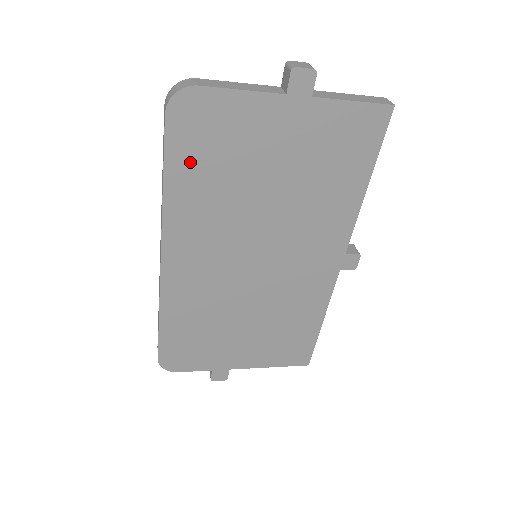
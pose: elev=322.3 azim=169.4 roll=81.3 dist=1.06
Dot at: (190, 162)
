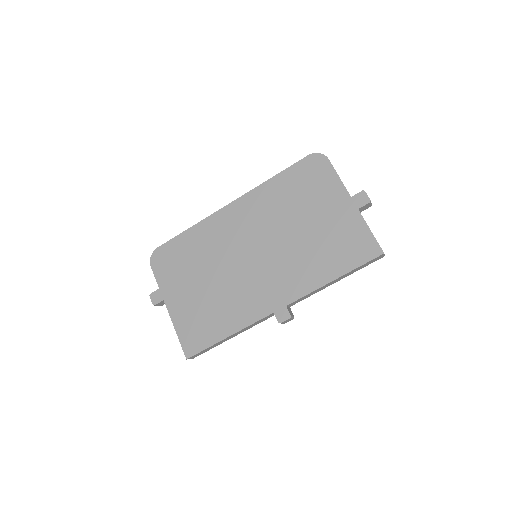
Dot at: (292, 180)
